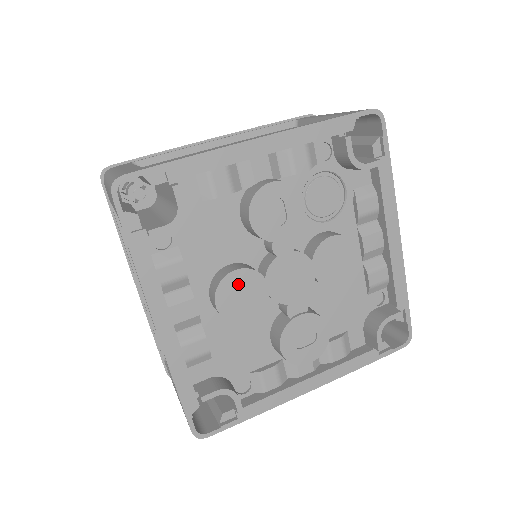
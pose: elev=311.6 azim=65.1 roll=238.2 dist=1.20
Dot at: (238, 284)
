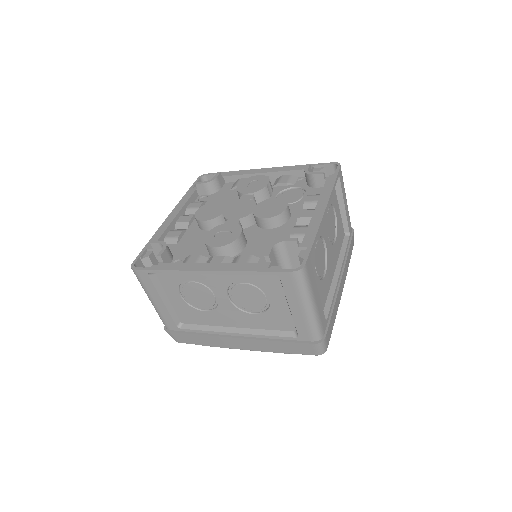
Dot at: (213, 206)
